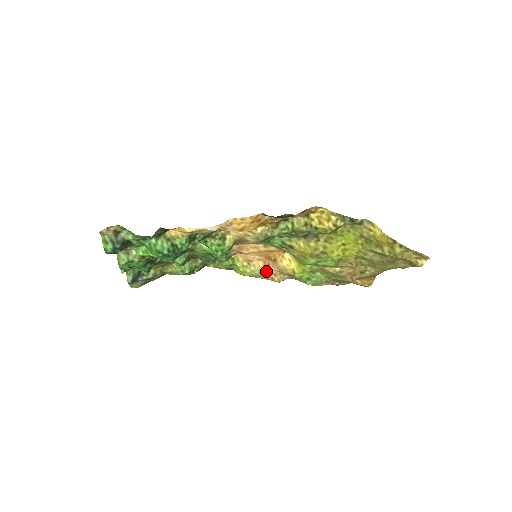
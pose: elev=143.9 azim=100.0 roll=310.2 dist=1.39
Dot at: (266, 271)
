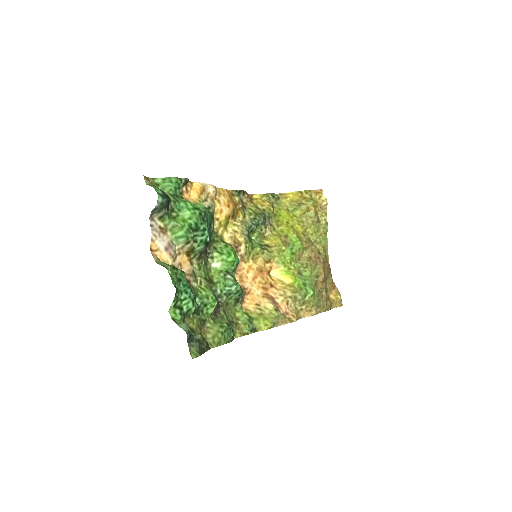
Dot at: (277, 308)
